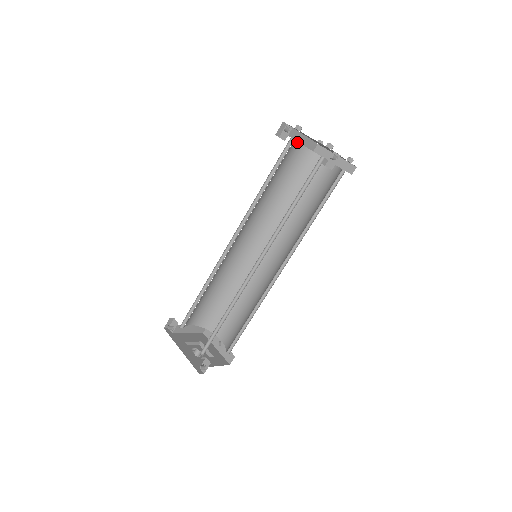
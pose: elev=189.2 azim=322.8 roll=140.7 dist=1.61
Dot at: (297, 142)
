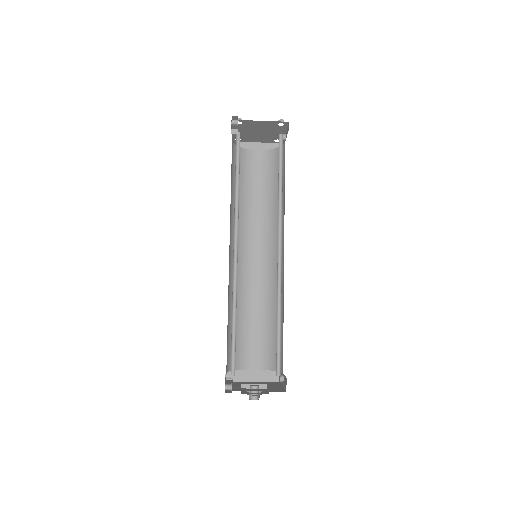
Dot at: (253, 151)
